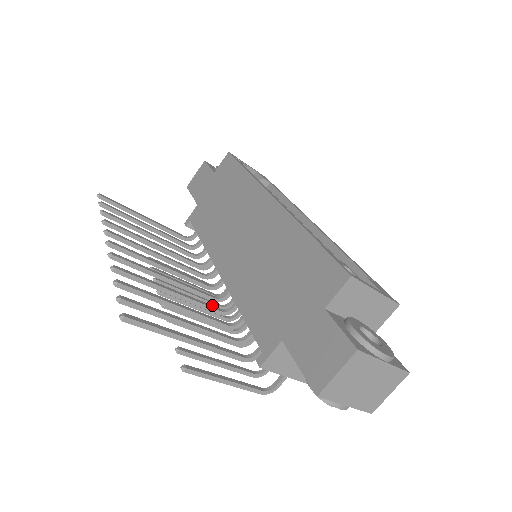
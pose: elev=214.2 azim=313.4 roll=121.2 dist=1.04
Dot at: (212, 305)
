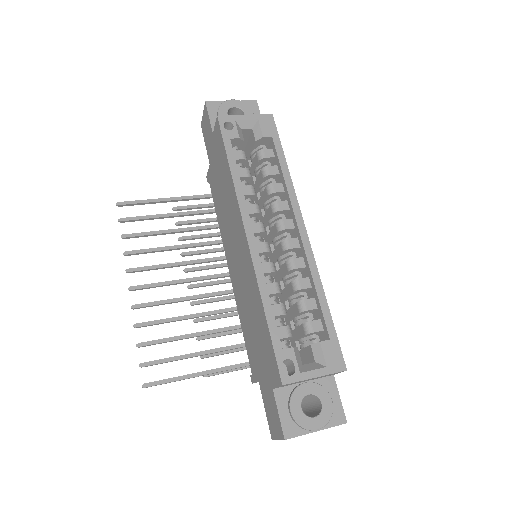
Dot at: occluded
